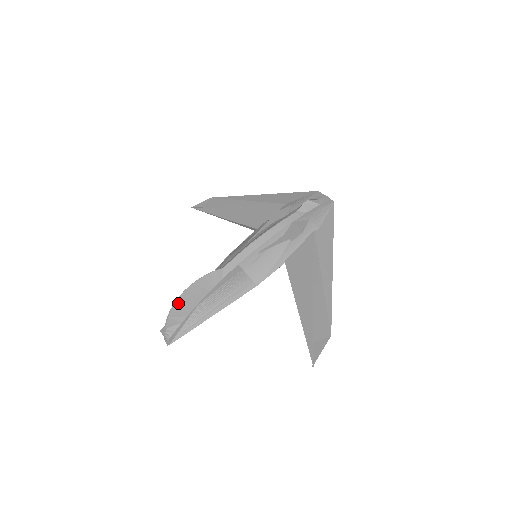
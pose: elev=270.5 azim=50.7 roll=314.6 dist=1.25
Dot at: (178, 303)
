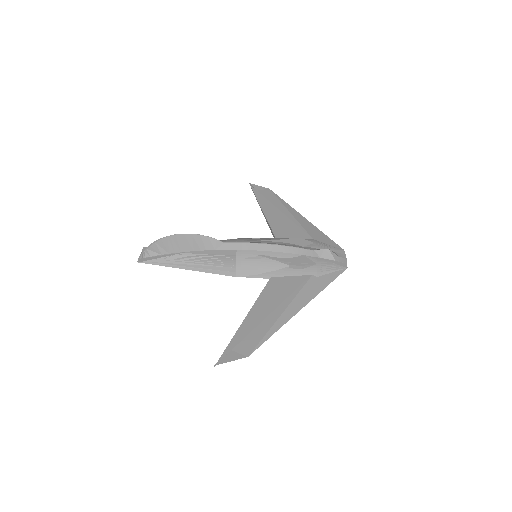
Dot at: (170, 238)
